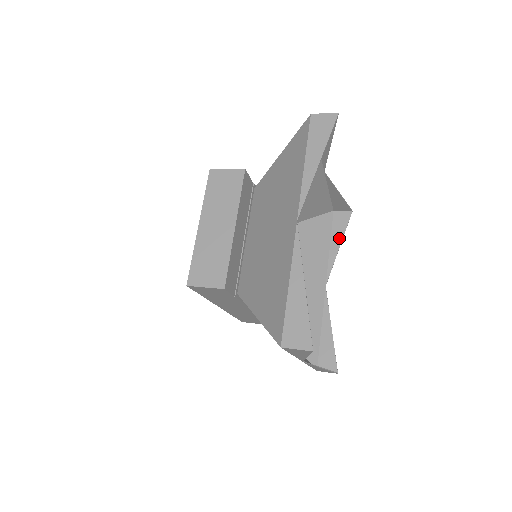
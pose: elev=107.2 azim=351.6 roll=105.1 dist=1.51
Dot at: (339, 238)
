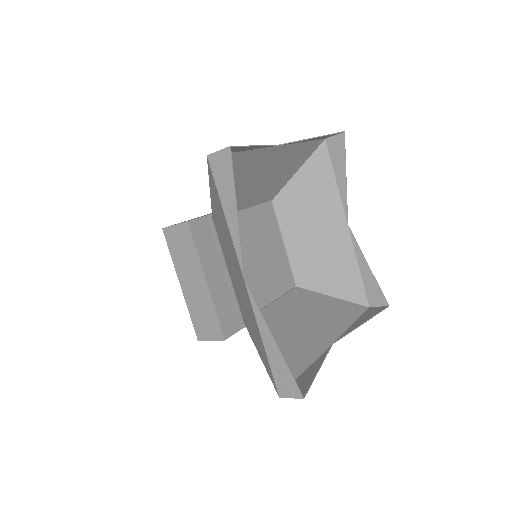
Dot at: (342, 169)
